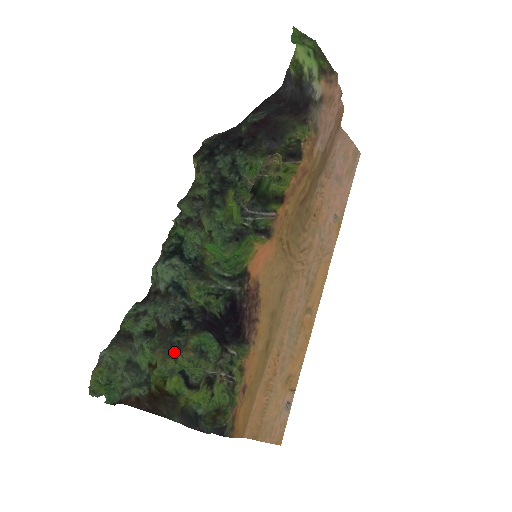
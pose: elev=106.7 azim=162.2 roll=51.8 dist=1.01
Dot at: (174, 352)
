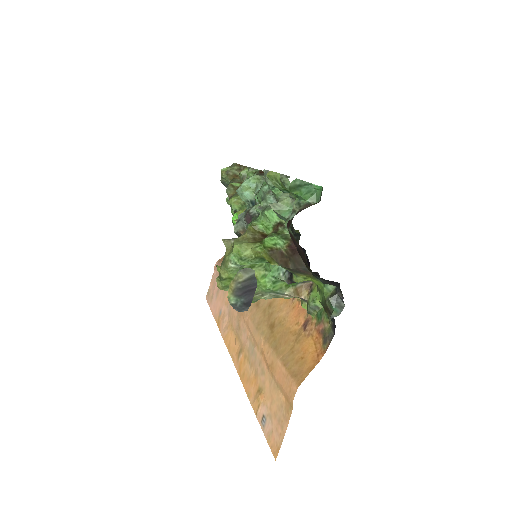
Dot at: occluded
